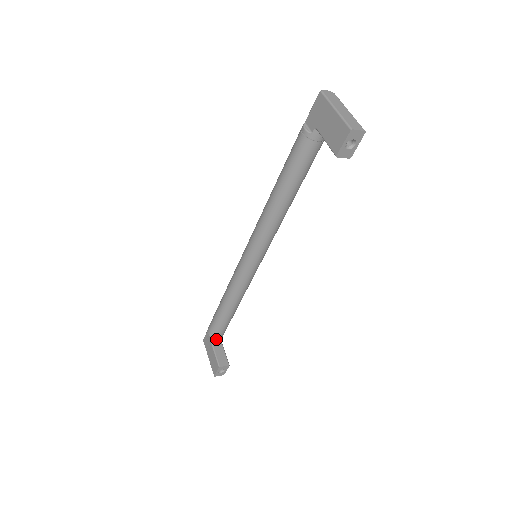
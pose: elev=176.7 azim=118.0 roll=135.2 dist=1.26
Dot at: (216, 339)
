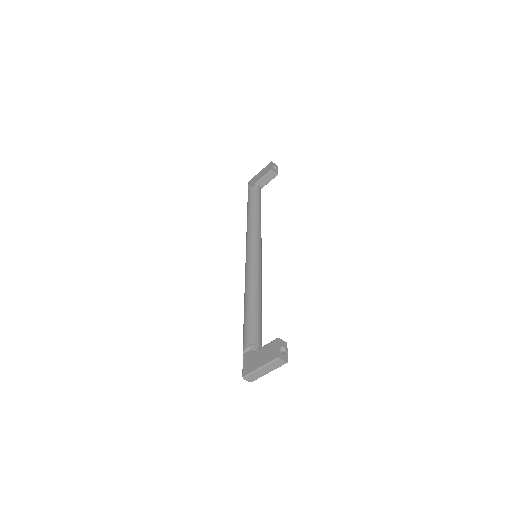
Dot at: (257, 349)
